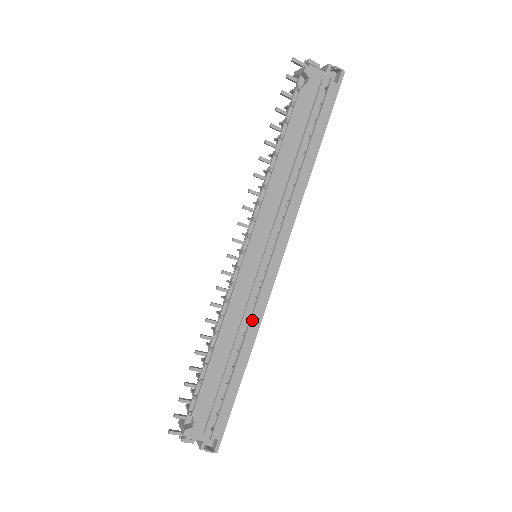
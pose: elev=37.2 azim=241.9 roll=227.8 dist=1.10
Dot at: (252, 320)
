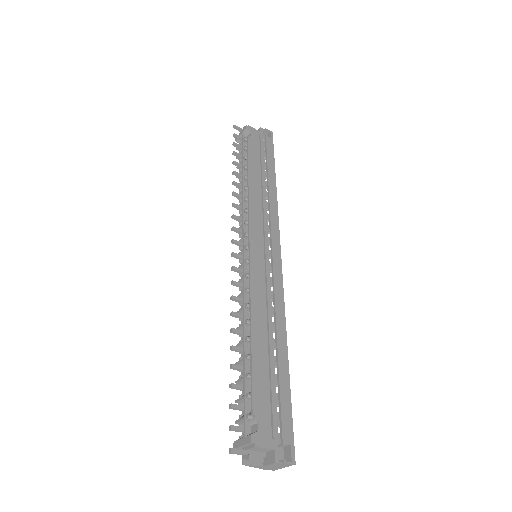
Dot at: (276, 305)
